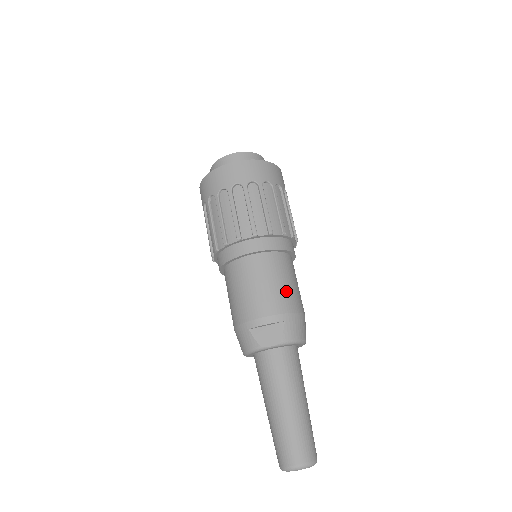
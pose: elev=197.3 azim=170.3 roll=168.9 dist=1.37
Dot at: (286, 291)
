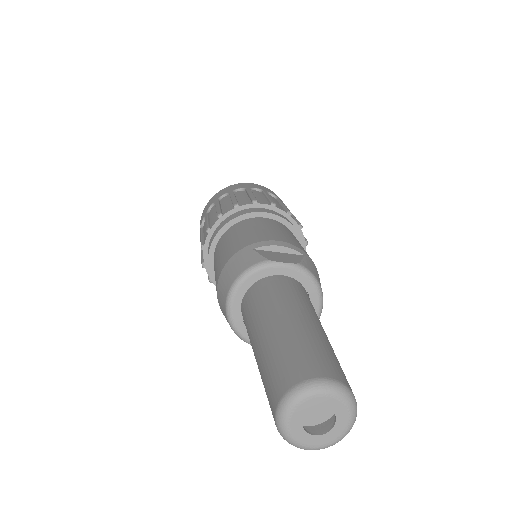
Dot at: (303, 248)
